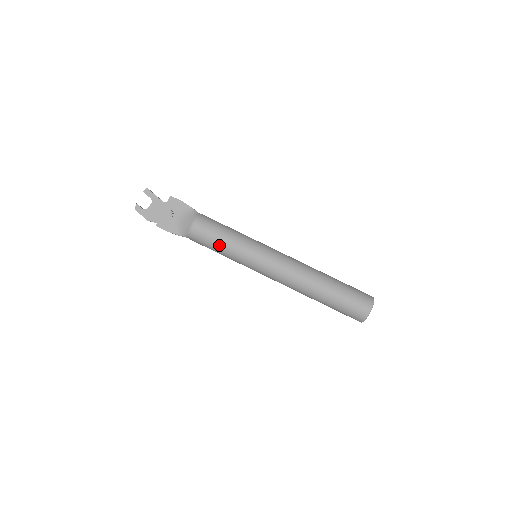
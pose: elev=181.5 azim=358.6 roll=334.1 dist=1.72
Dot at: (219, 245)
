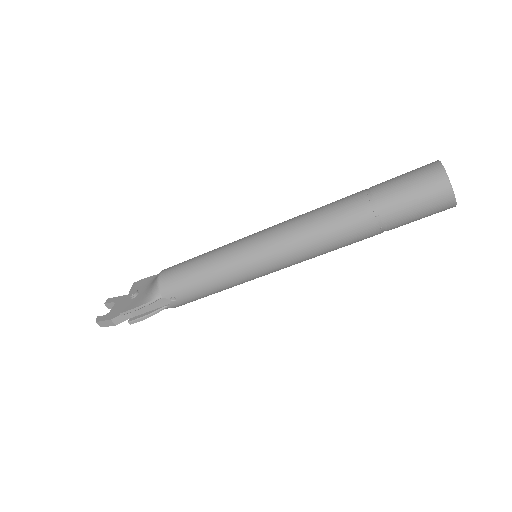
Dot at: (197, 267)
